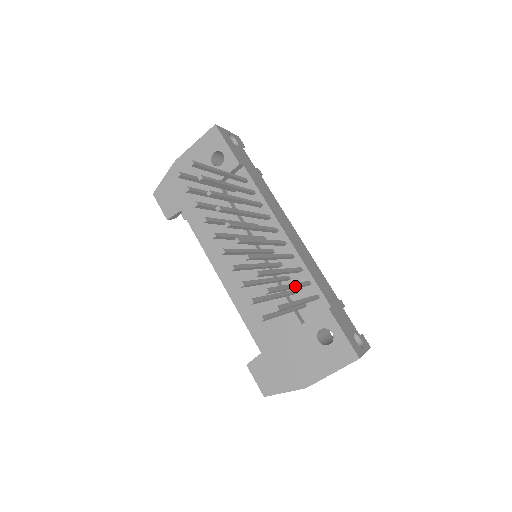
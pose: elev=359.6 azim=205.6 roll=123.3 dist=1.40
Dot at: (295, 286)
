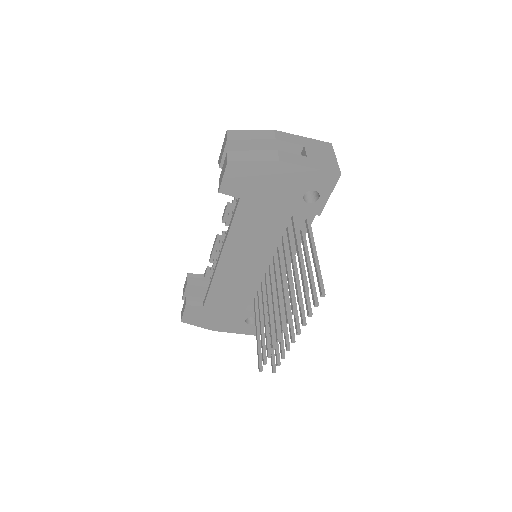
Dot at: occluded
